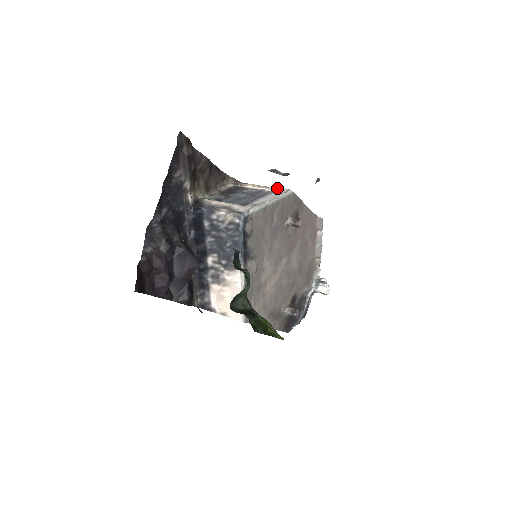
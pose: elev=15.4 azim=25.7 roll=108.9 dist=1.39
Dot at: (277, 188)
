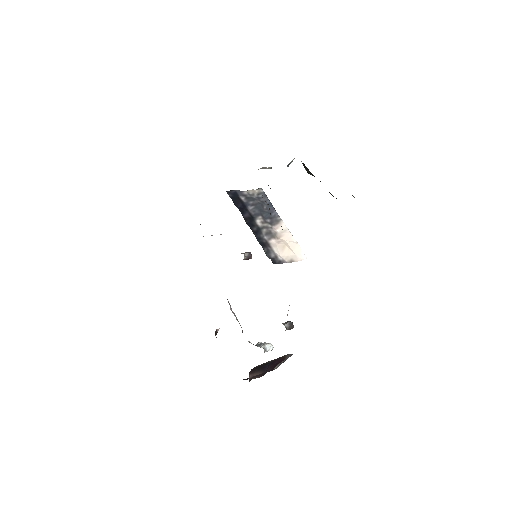
Dot at: occluded
